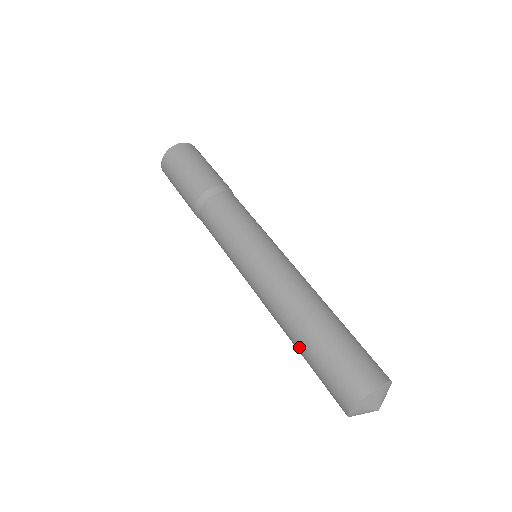
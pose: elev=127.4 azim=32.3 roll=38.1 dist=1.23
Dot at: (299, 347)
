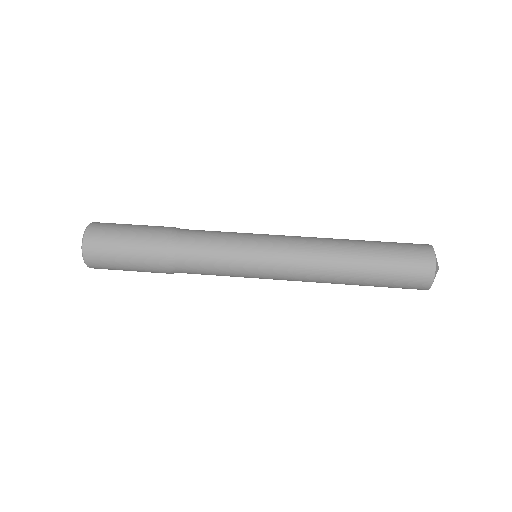
Dot at: (360, 284)
